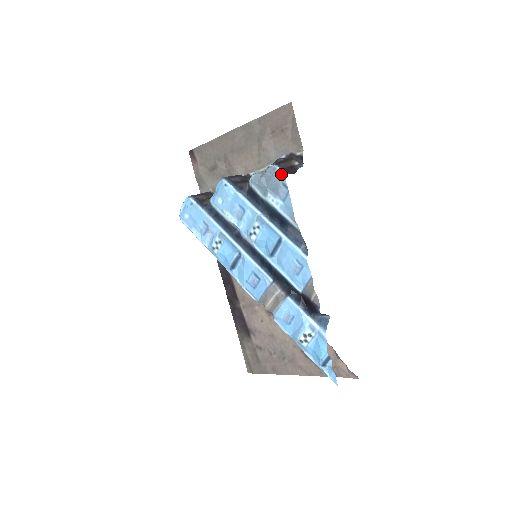
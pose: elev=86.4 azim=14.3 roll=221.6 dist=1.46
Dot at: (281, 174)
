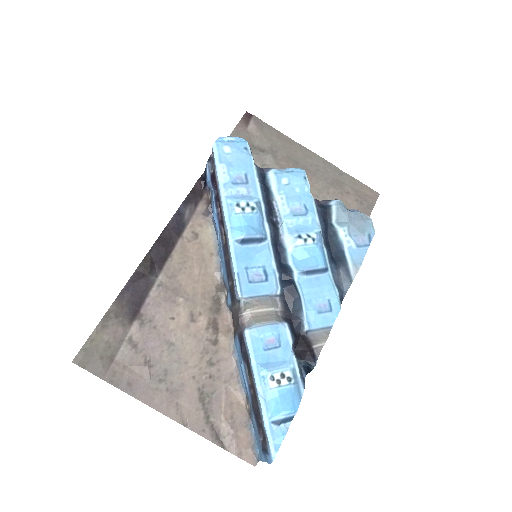
Dot at: (373, 227)
